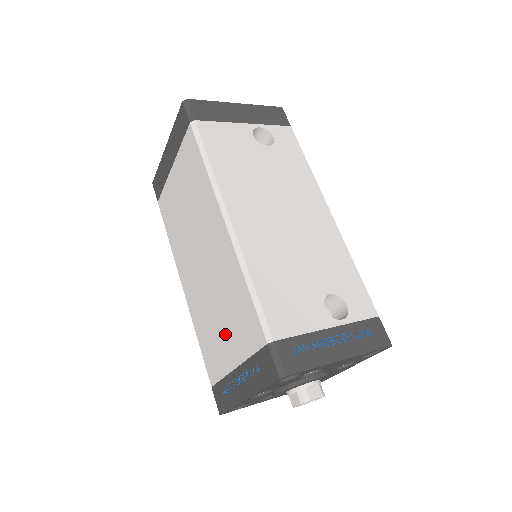
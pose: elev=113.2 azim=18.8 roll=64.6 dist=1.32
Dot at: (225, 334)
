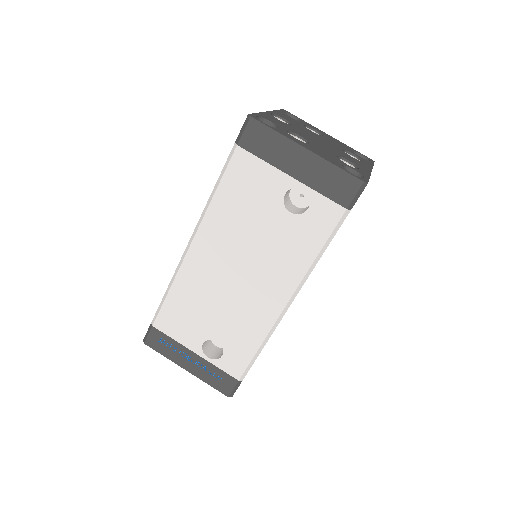
Dot at: occluded
